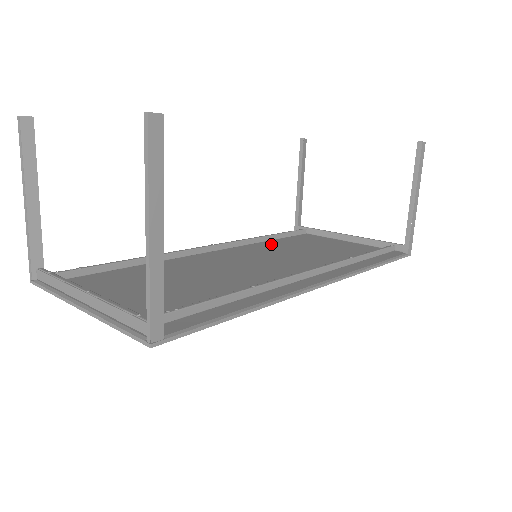
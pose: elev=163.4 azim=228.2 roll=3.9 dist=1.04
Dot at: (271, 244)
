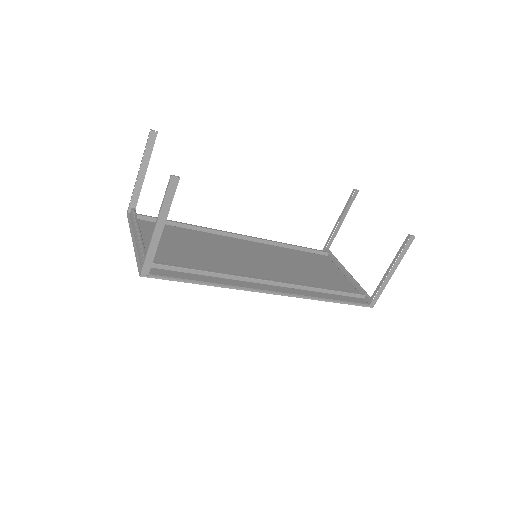
Dot at: (287, 252)
